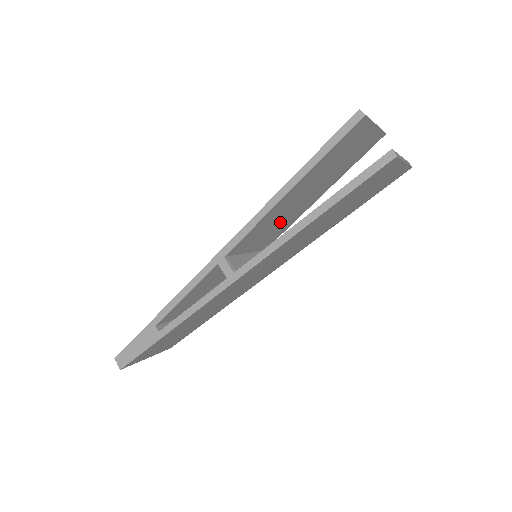
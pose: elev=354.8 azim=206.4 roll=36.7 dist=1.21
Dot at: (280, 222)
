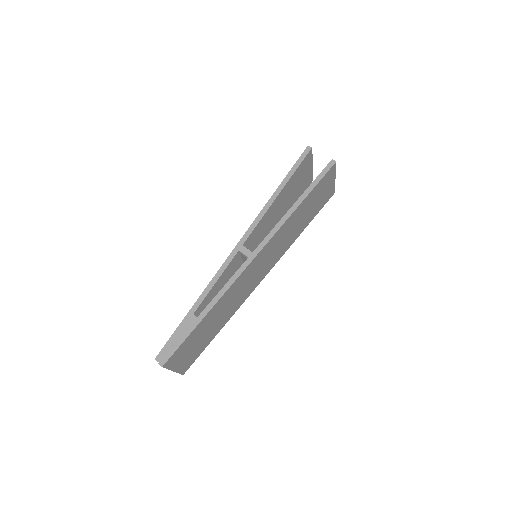
Dot at: (267, 232)
